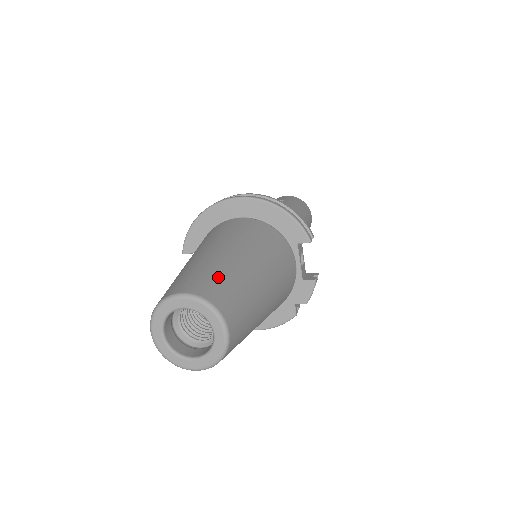
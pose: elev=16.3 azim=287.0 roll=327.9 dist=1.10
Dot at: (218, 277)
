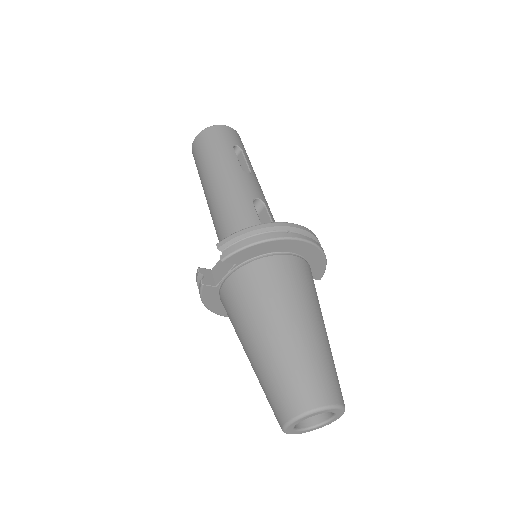
Dot at: (336, 373)
